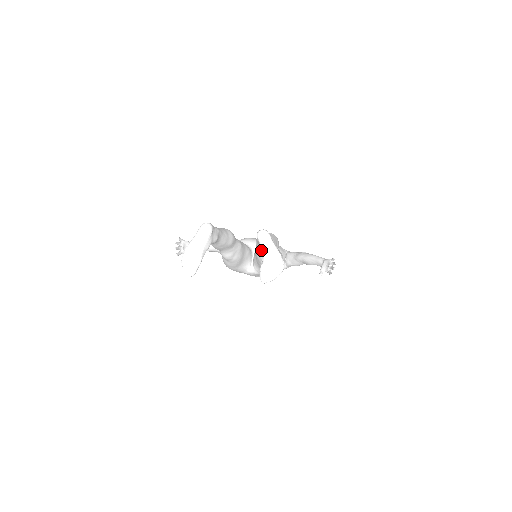
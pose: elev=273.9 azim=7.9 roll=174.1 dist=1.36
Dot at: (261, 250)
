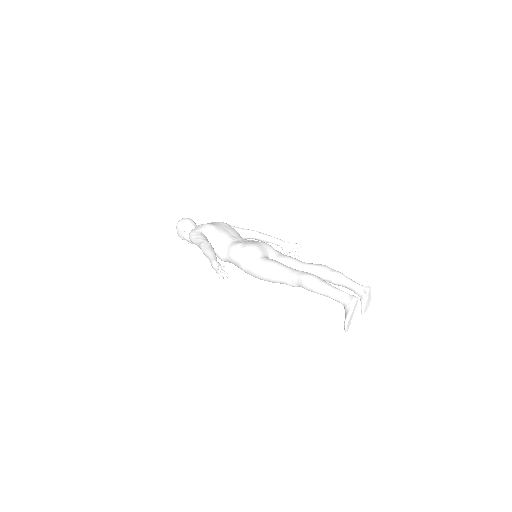
Dot at: (366, 298)
